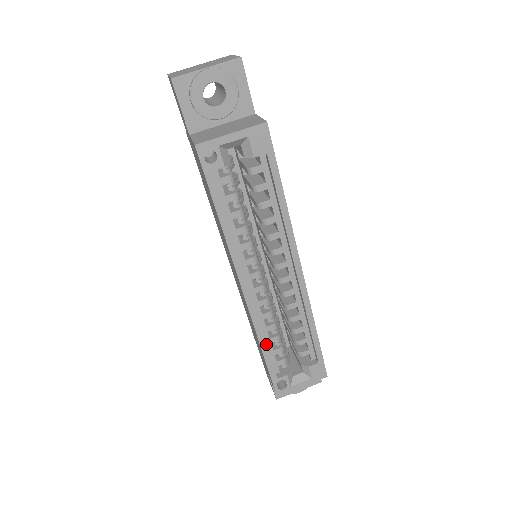
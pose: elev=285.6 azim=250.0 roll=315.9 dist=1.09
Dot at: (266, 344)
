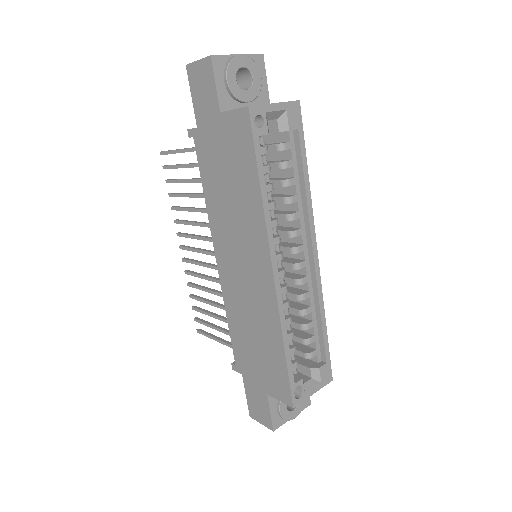
Dot at: occluded
